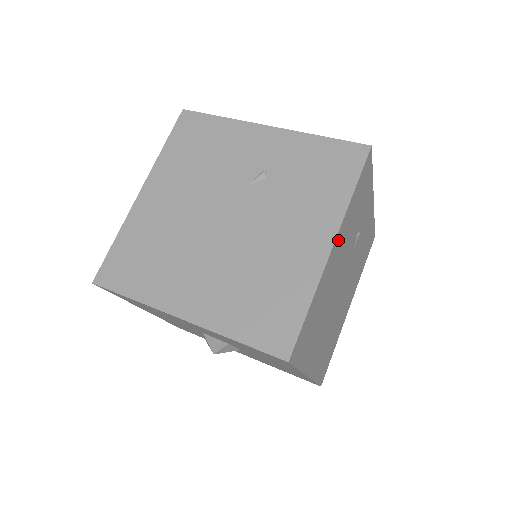
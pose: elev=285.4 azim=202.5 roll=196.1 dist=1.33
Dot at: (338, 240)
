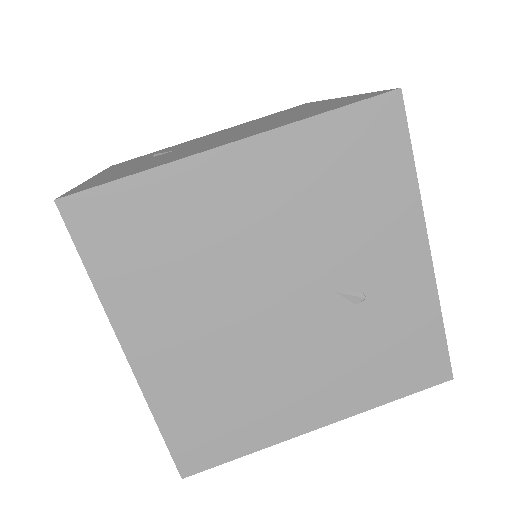
Dot at: occluded
